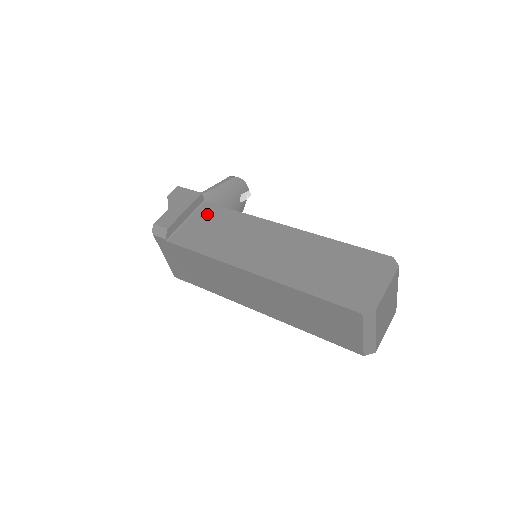
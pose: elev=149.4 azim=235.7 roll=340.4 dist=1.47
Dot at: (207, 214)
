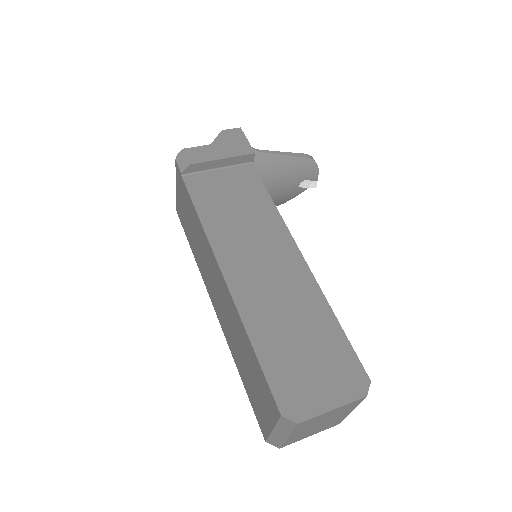
Dot at: (242, 178)
